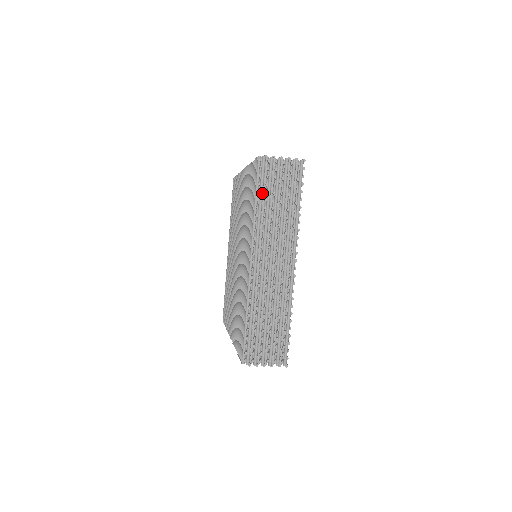
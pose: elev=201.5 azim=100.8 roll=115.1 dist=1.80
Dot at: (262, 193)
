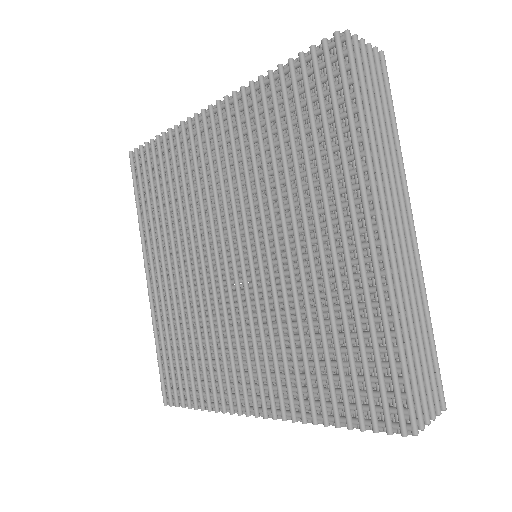
Dot at: (361, 97)
